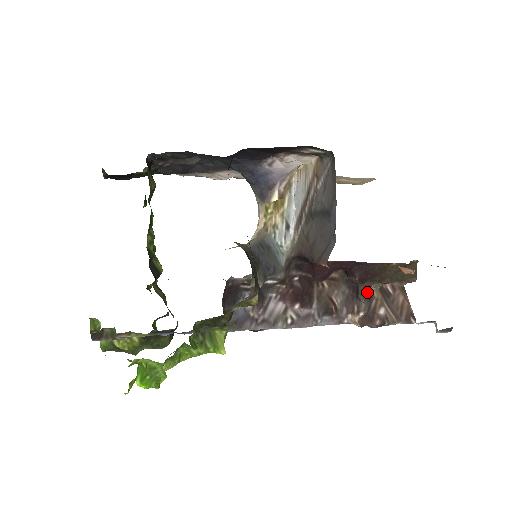
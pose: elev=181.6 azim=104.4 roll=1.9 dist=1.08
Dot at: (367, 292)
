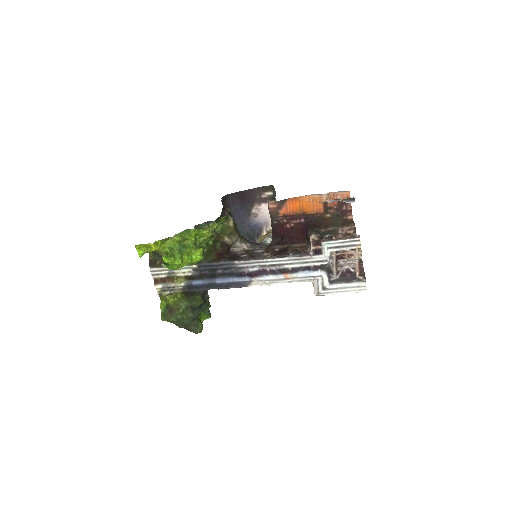
Dot at: (317, 232)
